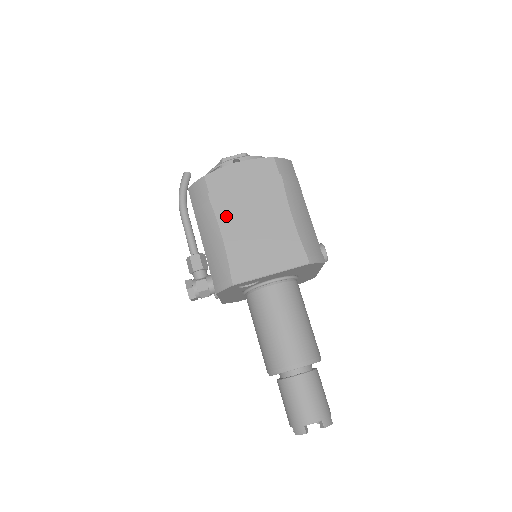
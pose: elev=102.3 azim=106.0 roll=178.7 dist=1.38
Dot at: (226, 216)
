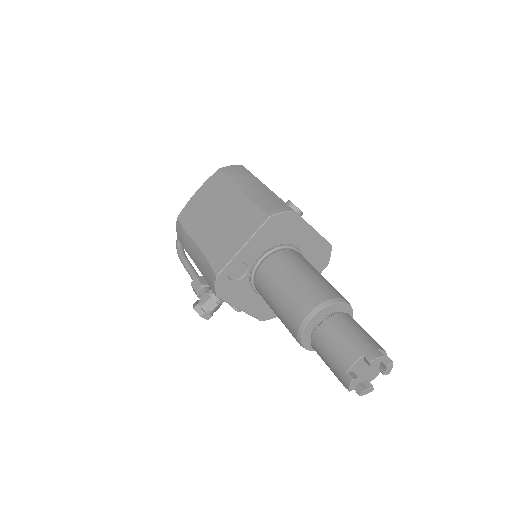
Dot at: (198, 232)
